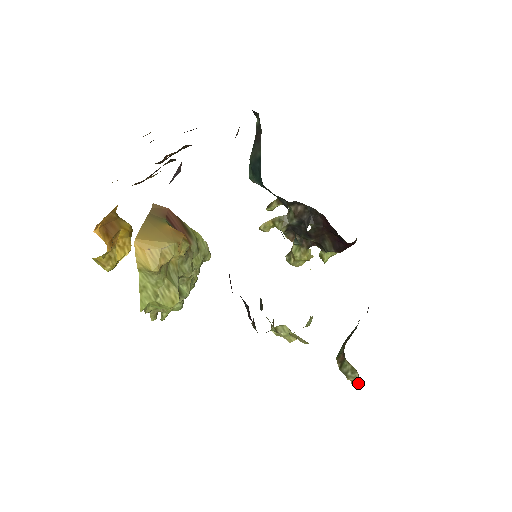
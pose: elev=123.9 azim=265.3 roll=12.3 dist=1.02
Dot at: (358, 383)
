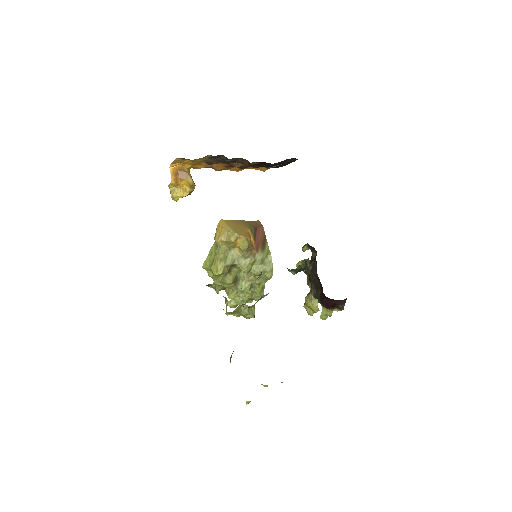
Dot at: occluded
